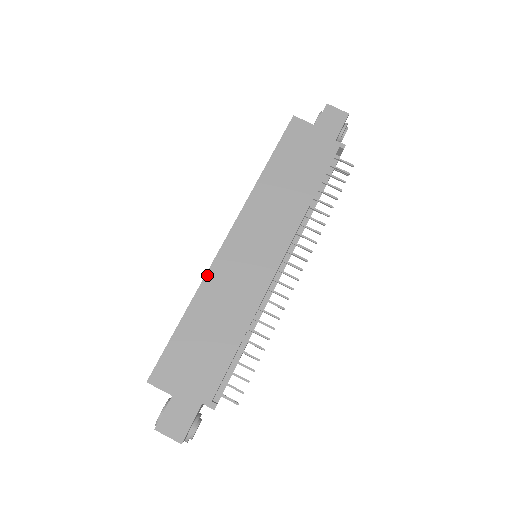
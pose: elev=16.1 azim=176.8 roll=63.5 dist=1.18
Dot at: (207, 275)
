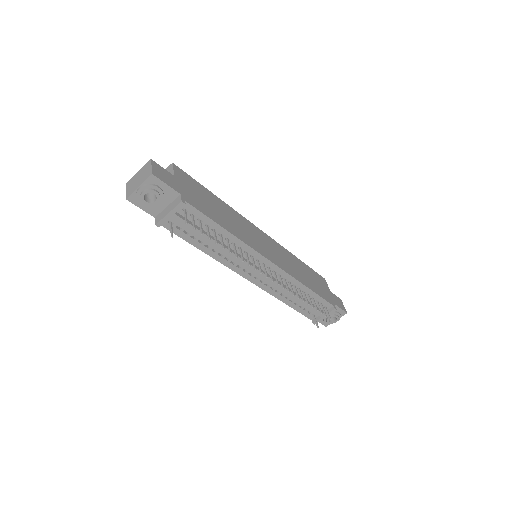
Dot at: (240, 214)
